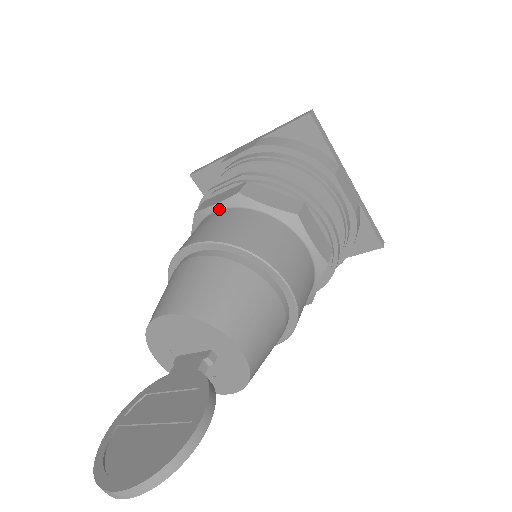
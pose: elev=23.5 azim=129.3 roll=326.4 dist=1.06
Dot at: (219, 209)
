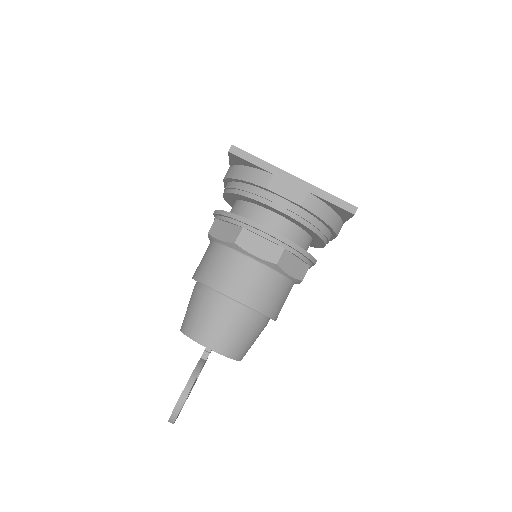
Dot at: (210, 242)
